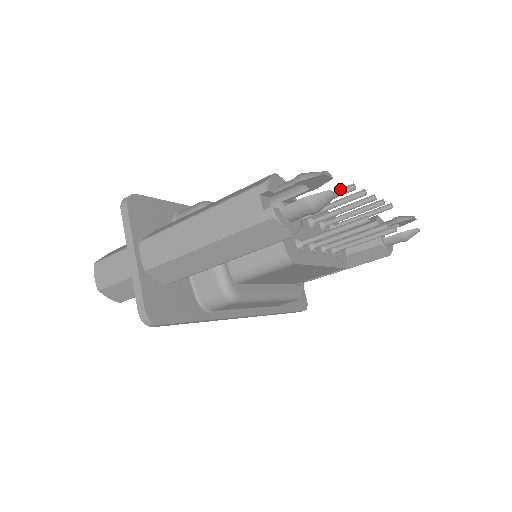
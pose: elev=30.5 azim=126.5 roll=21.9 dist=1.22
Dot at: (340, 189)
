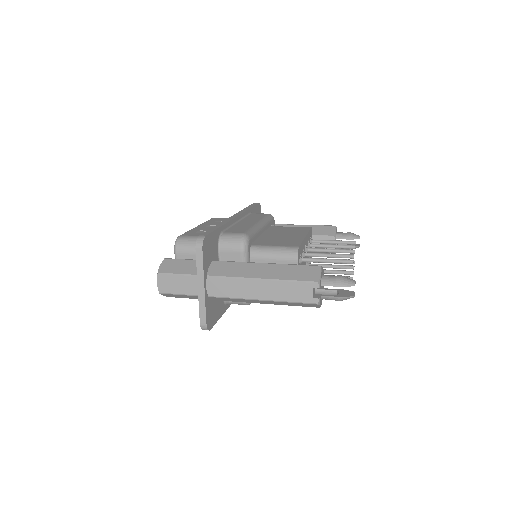
Dot at: (344, 260)
